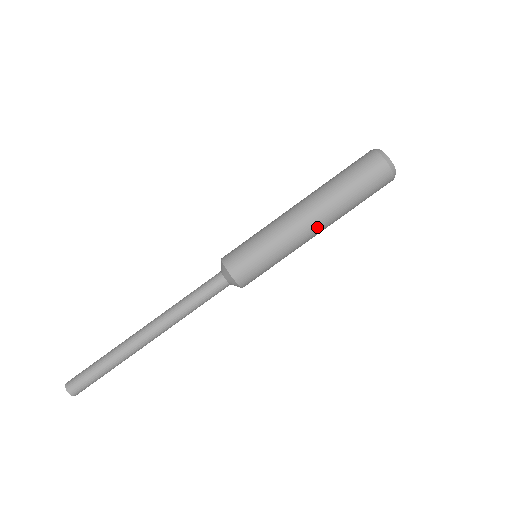
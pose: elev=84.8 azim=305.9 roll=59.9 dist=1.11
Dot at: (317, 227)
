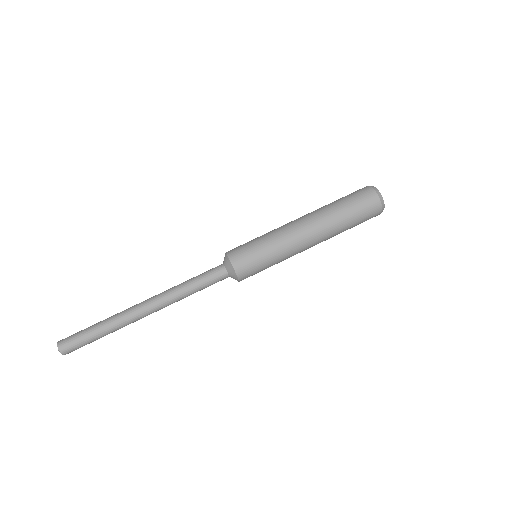
Dot at: (314, 242)
